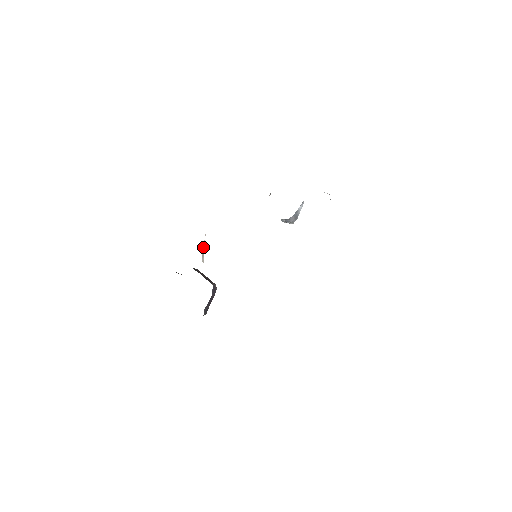
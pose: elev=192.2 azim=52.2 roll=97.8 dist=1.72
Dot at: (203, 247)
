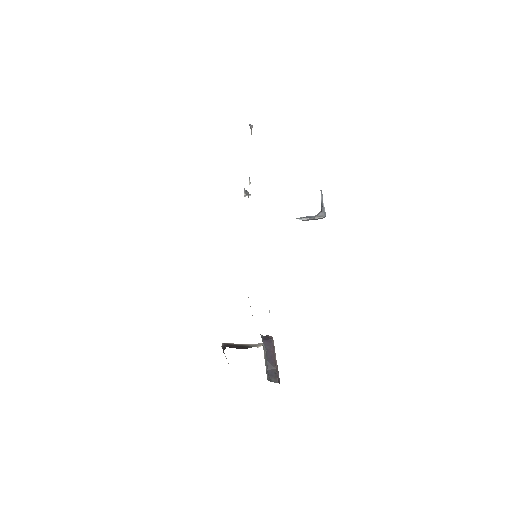
Dot at: occluded
